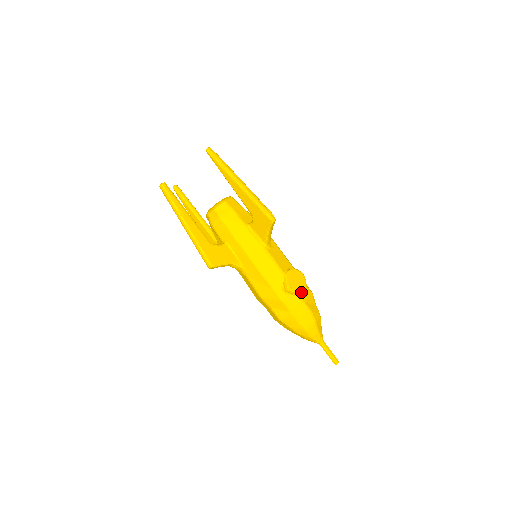
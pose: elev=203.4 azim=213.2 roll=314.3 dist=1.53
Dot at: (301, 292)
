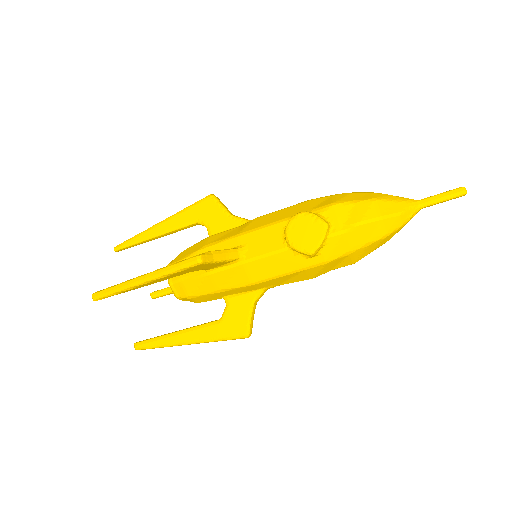
Dot at: (324, 233)
